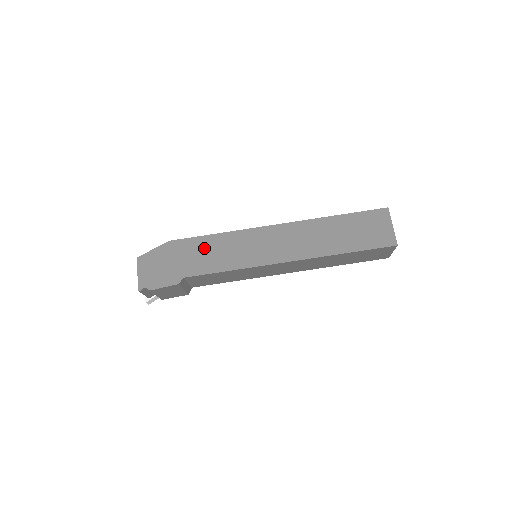
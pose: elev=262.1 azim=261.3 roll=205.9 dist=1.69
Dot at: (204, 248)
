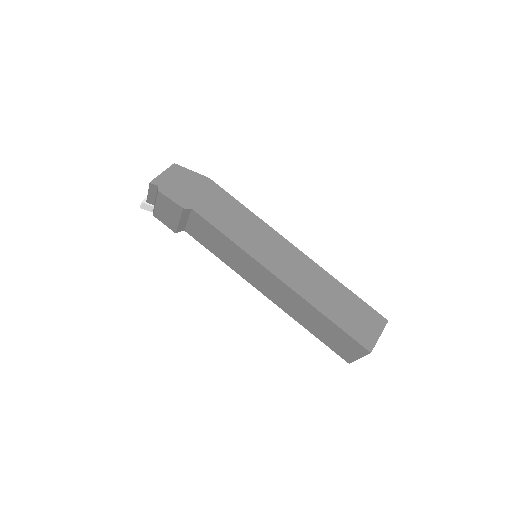
Dot at: (228, 207)
